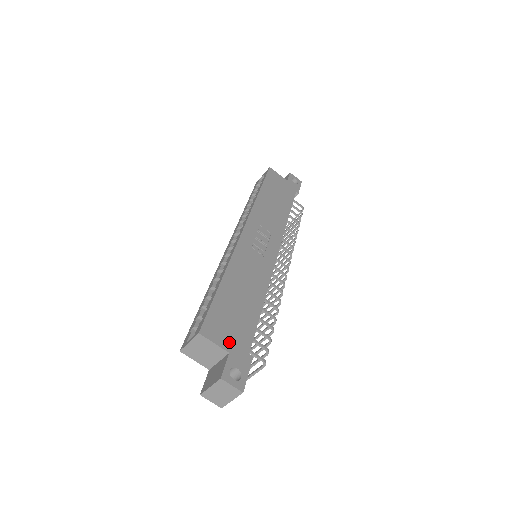
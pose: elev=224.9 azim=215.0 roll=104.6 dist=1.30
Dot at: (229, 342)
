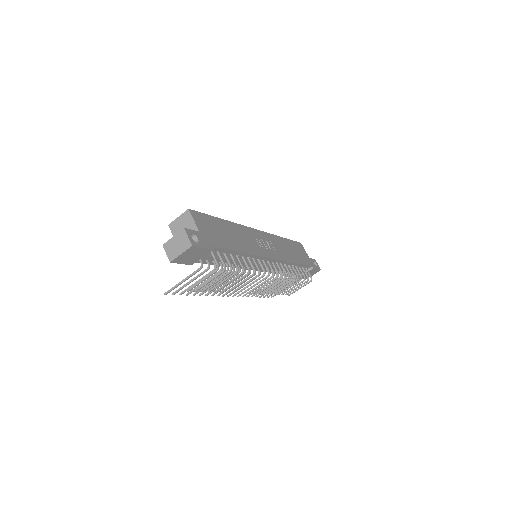
Dot at: (203, 230)
